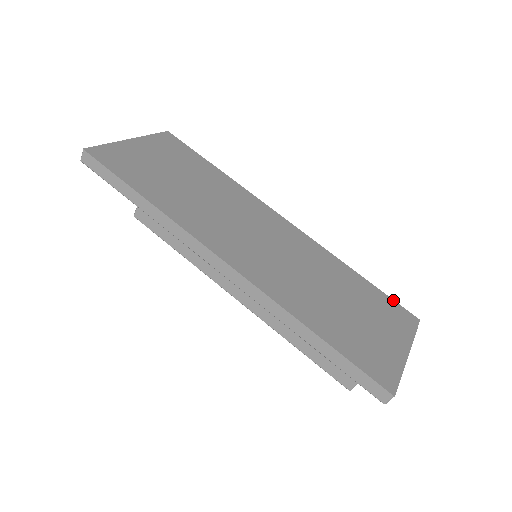
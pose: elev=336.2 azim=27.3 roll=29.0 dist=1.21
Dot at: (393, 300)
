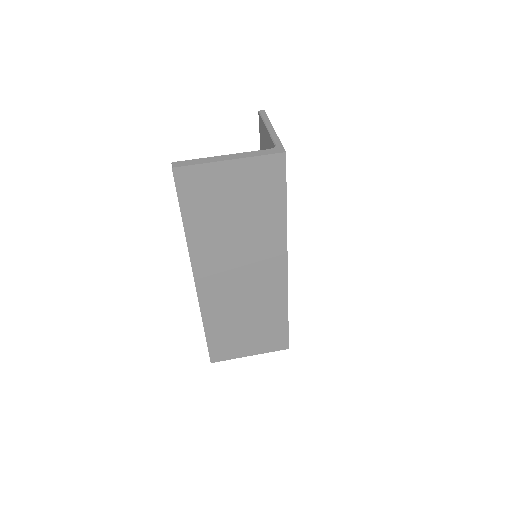
Dot at: (288, 336)
